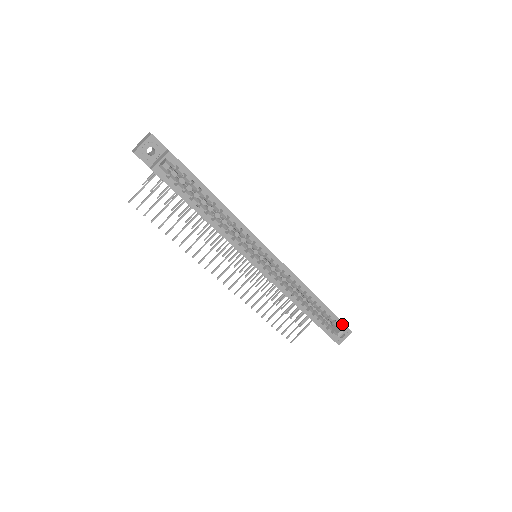
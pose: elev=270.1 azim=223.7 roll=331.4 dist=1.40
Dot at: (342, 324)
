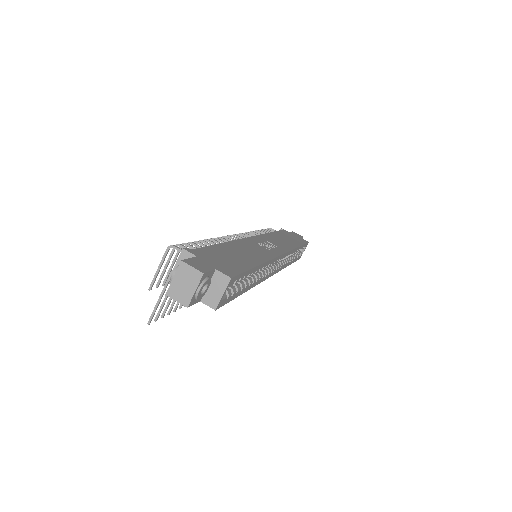
Dot at: (306, 244)
